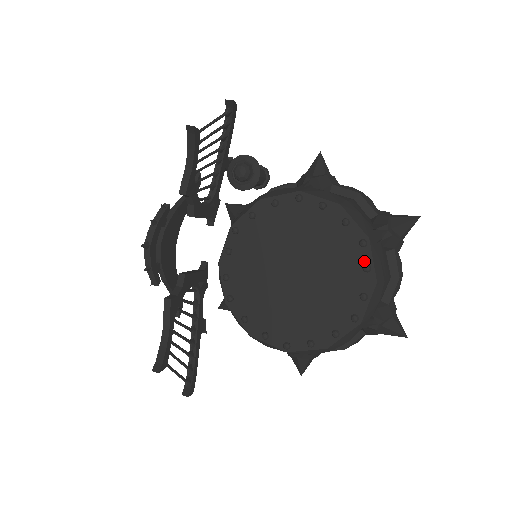
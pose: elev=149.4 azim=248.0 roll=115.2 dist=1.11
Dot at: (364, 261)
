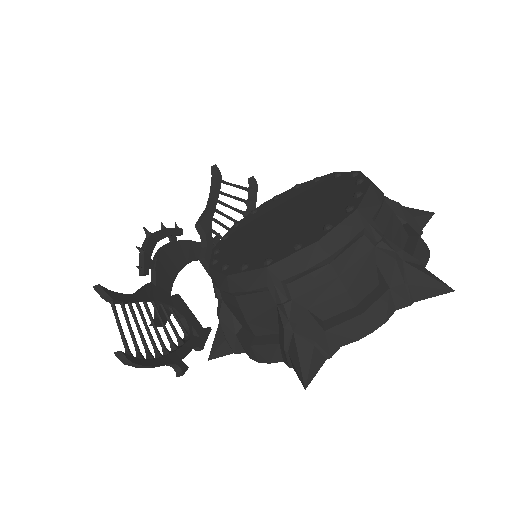
Dot at: (356, 181)
